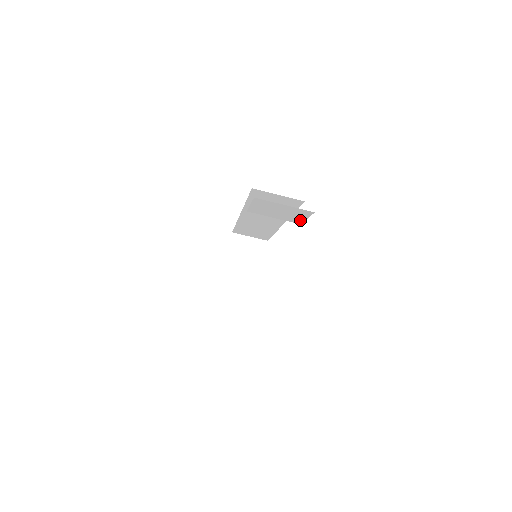
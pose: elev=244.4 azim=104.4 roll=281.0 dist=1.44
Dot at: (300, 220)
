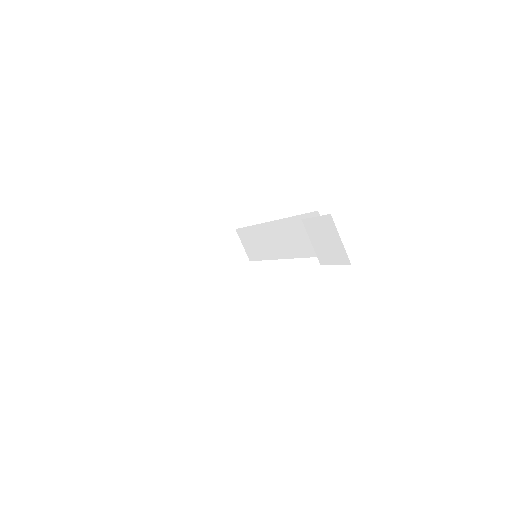
Dot at: (327, 262)
